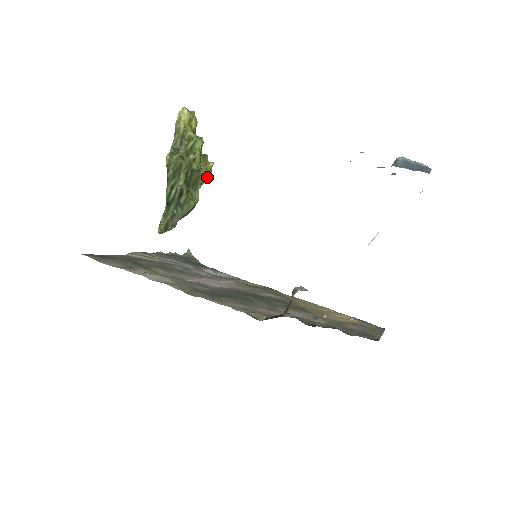
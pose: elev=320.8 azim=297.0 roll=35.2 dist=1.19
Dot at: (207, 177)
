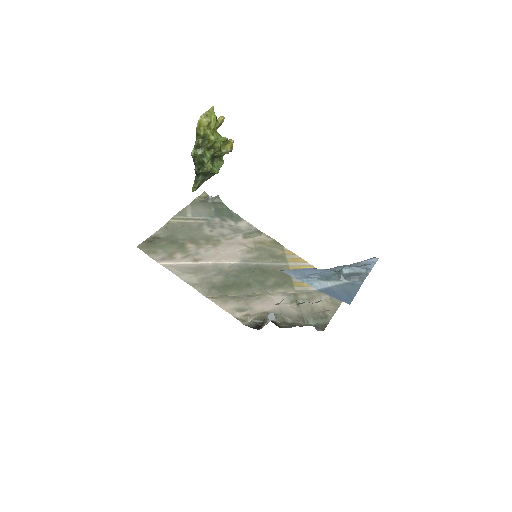
Dot at: occluded
